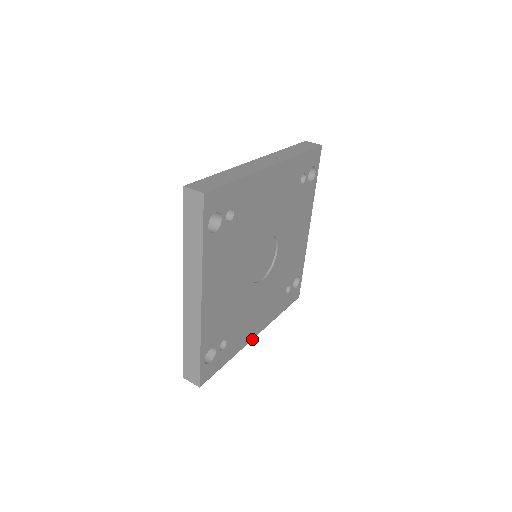
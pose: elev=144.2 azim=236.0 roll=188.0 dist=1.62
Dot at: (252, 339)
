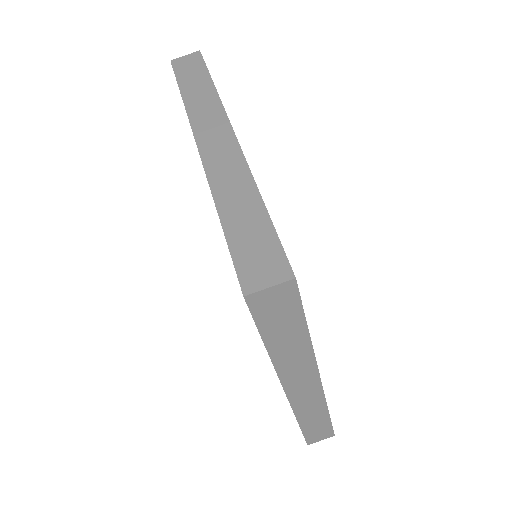
Dot at: occluded
